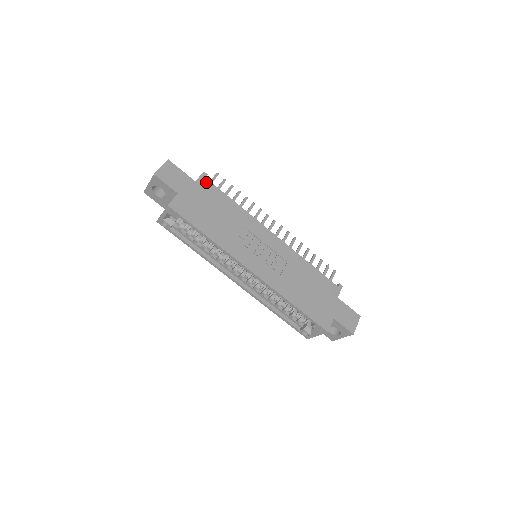
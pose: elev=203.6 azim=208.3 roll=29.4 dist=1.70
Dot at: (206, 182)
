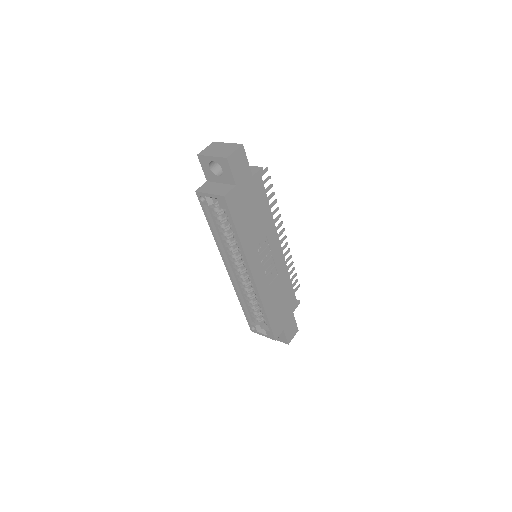
Dot at: (259, 179)
